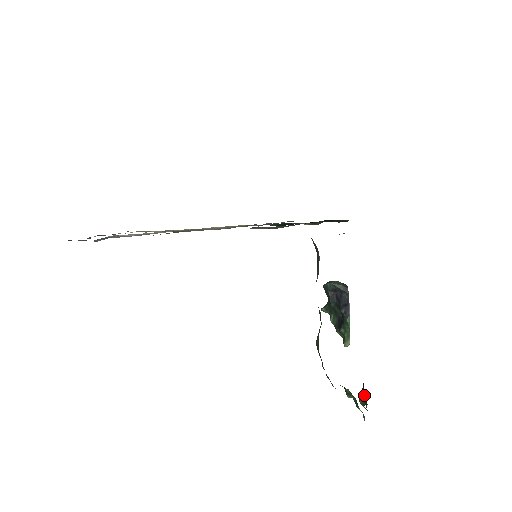
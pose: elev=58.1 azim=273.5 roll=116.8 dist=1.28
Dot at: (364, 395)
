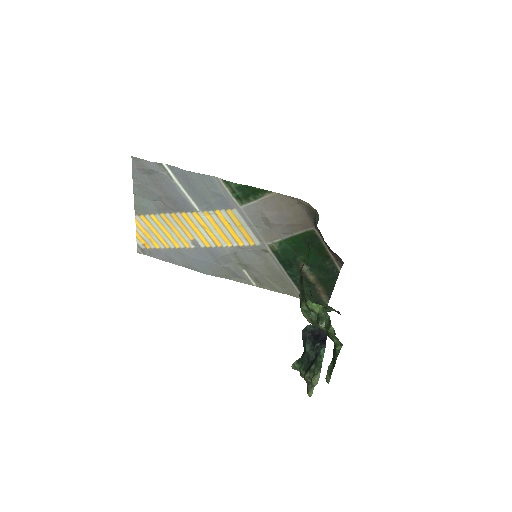
Dot at: occluded
